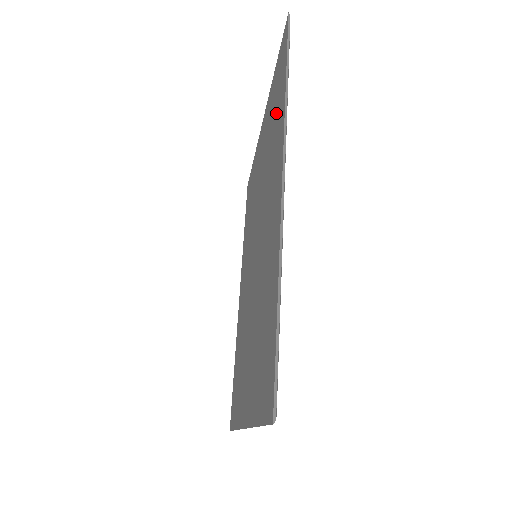
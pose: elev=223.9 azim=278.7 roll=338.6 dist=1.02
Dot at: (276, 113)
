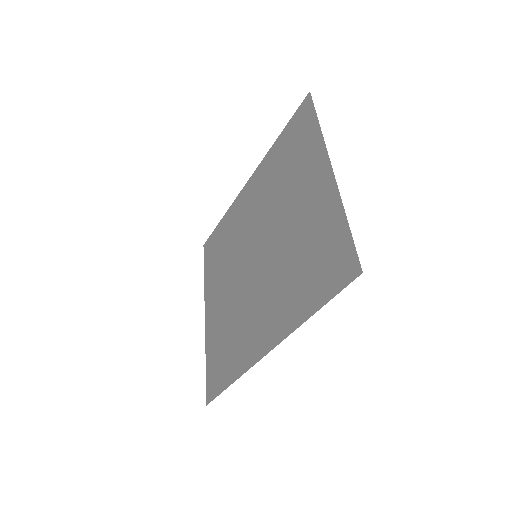
Dot at: (307, 280)
